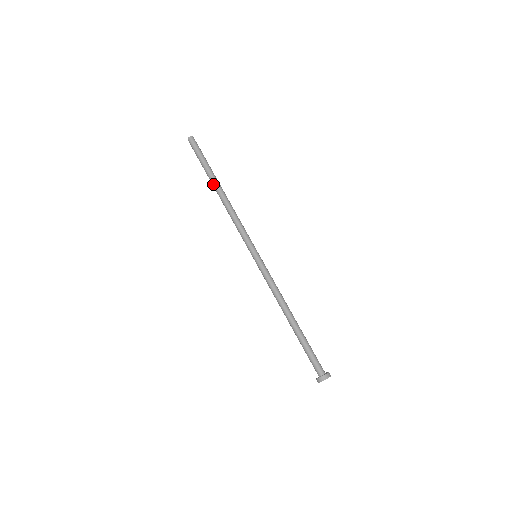
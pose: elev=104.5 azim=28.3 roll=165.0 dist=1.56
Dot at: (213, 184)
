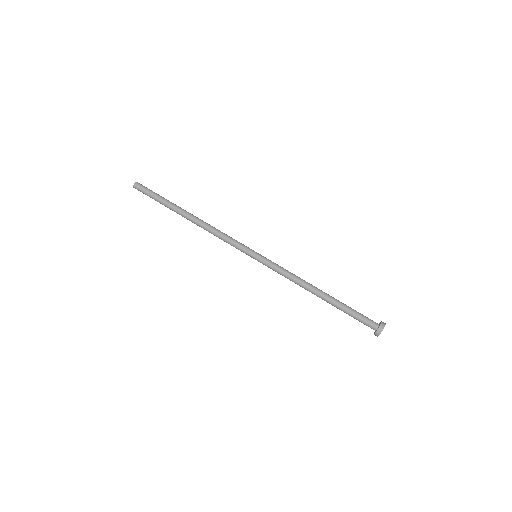
Dot at: occluded
